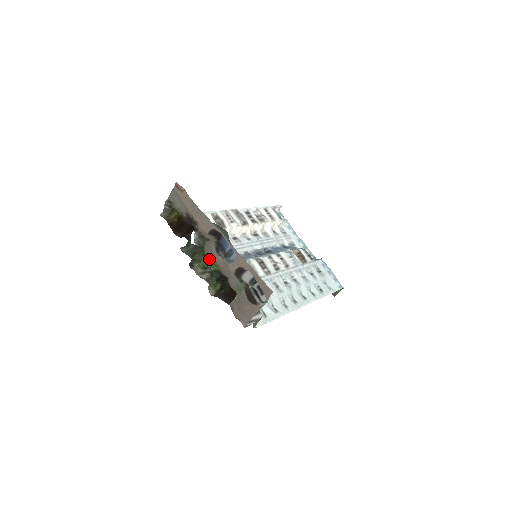
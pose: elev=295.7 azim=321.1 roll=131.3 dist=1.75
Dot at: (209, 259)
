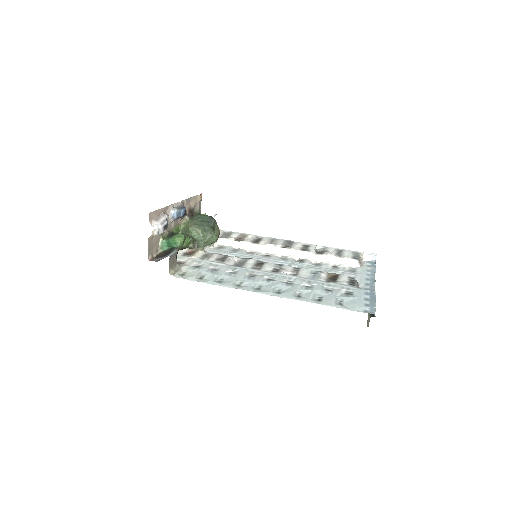
Dot at: (178, 228)
